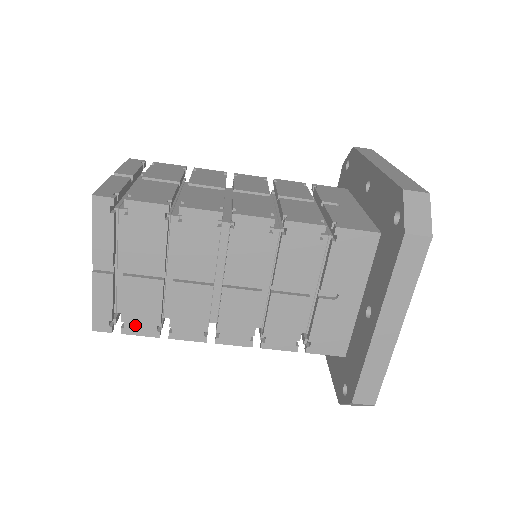
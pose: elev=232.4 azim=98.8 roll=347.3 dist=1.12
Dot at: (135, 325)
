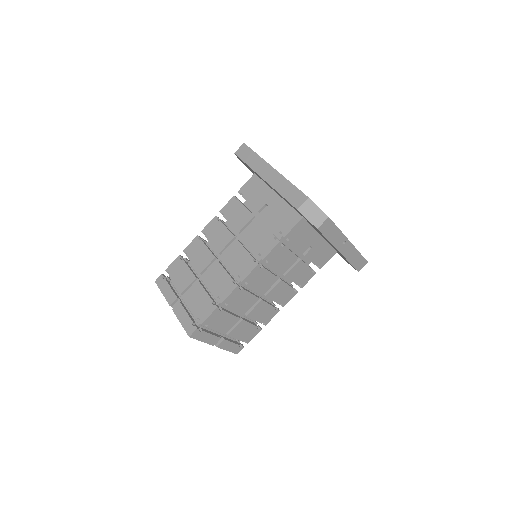
Dot at: (203, 313)
